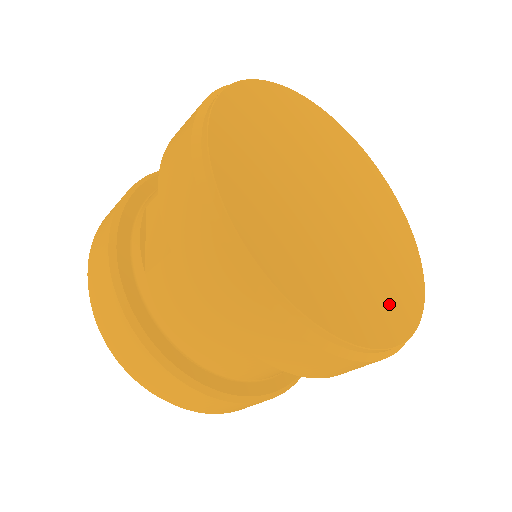
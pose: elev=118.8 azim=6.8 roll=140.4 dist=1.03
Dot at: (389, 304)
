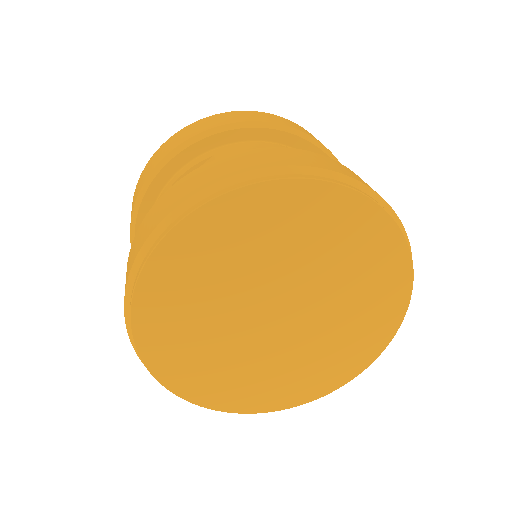
Dot at: (235, 390)
